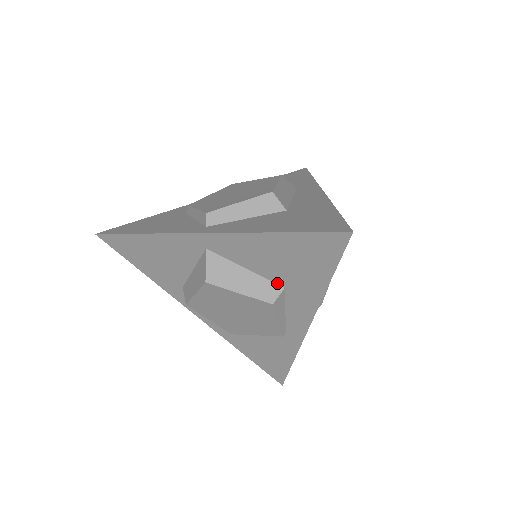
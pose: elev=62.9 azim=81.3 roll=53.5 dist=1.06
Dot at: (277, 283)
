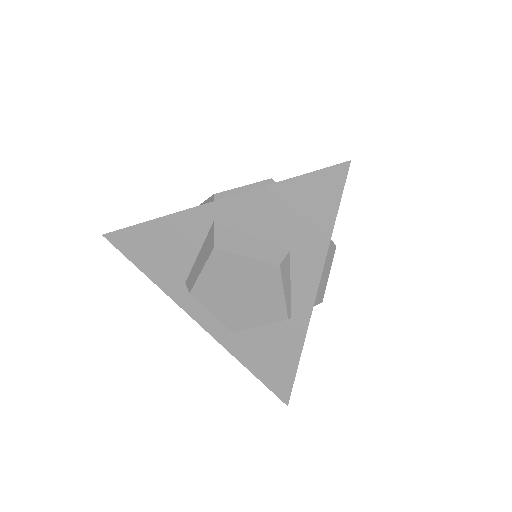
Dot at: (282, 246)
